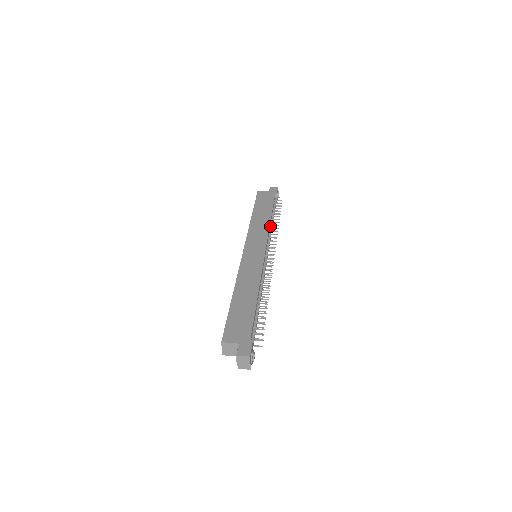
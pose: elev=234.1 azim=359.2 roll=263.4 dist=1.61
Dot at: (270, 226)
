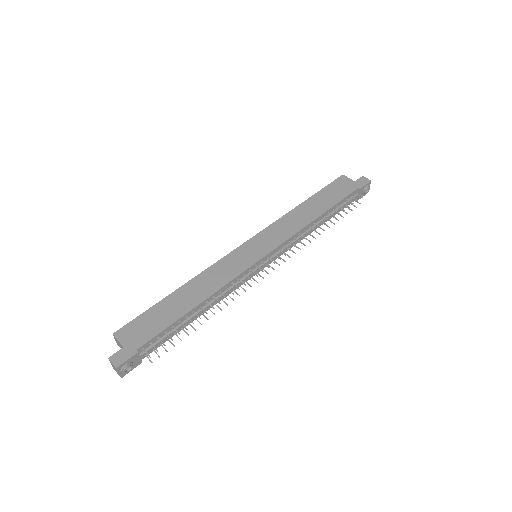
Dot at: (309, 227)
